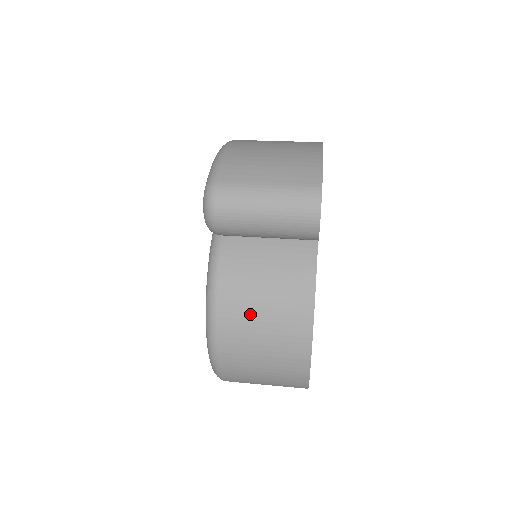
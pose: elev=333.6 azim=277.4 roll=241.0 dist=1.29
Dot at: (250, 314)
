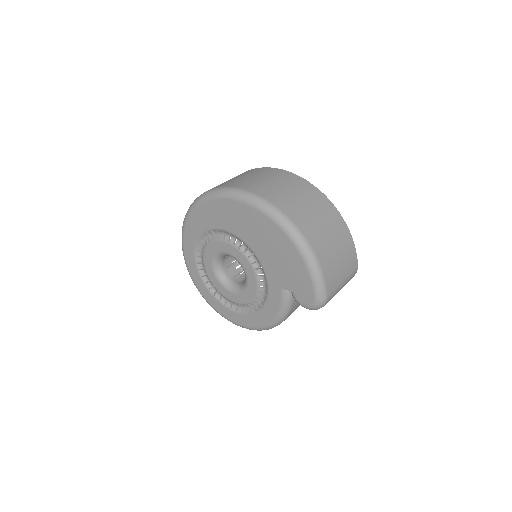
Dot at: occluded
